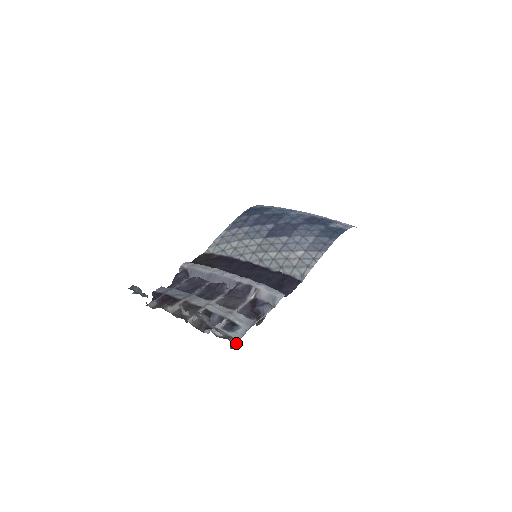
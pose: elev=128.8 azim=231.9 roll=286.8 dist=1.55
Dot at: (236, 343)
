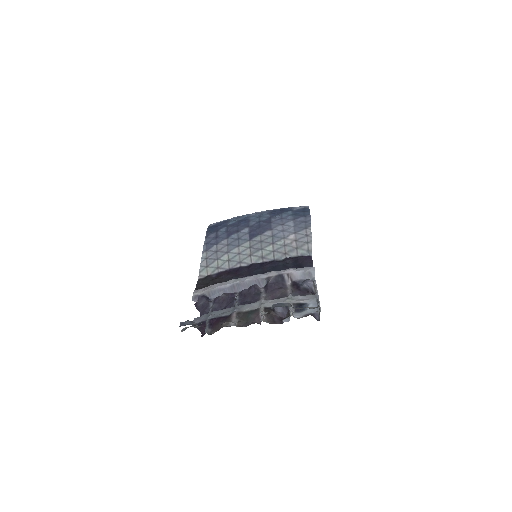
Dot at: (317, 316)
